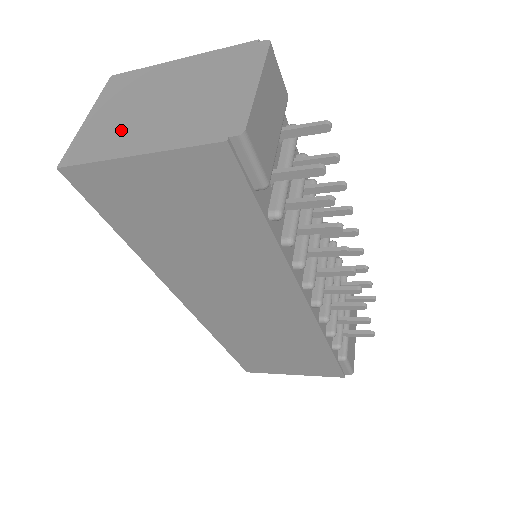
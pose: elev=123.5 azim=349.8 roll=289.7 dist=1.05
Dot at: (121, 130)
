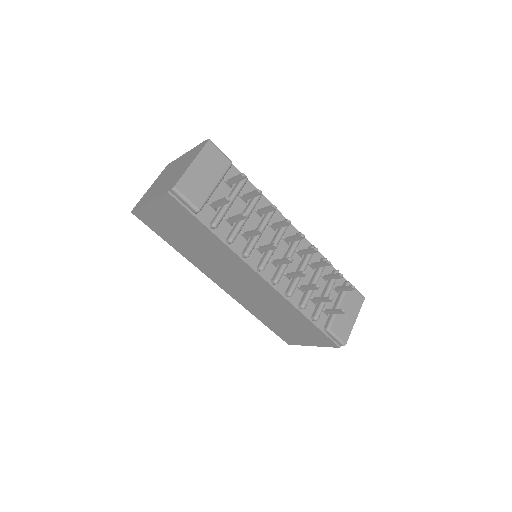
Dot at: (152, 192)
